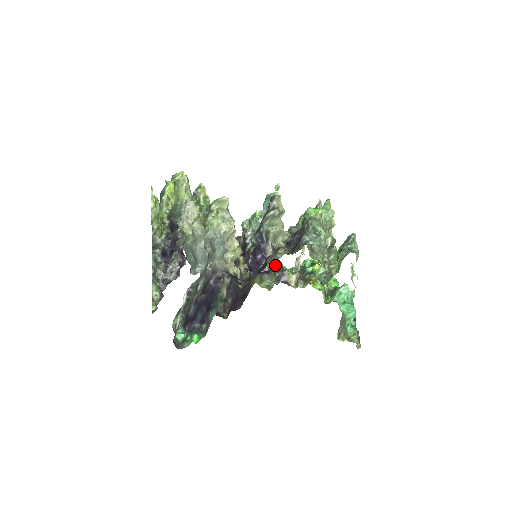
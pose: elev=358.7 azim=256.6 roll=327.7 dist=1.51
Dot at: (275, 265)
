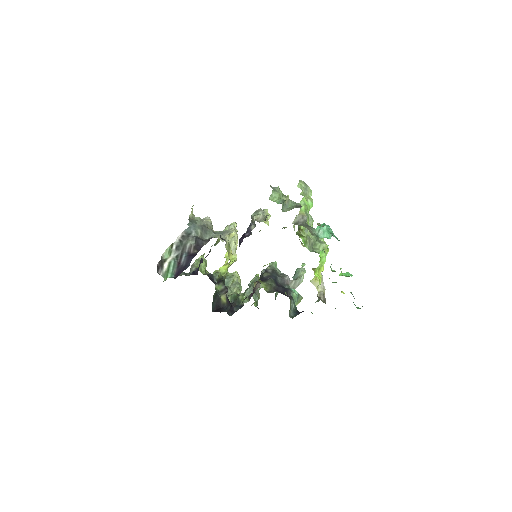
Dot at: occluded
